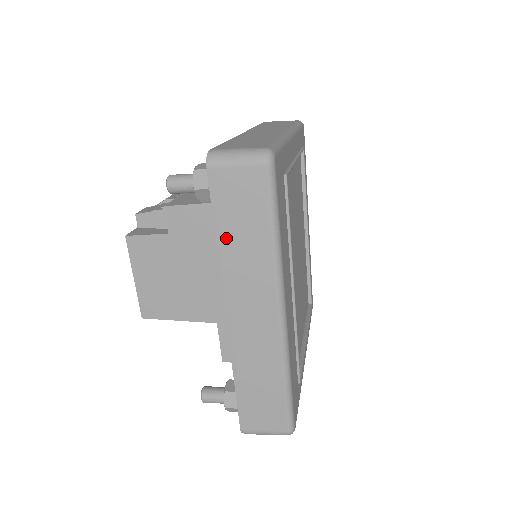
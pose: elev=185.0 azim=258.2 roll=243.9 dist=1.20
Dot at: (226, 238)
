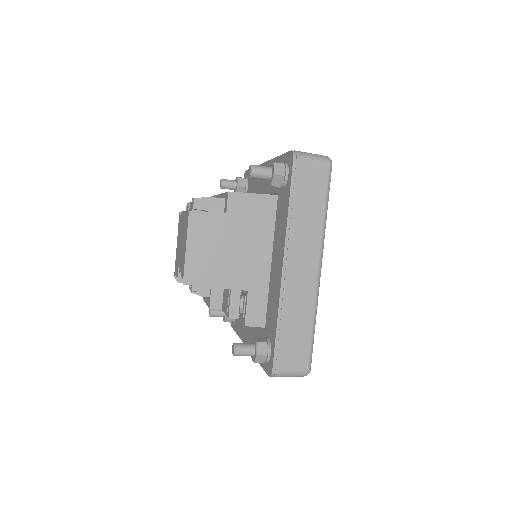
Dot at: (296, 209)
